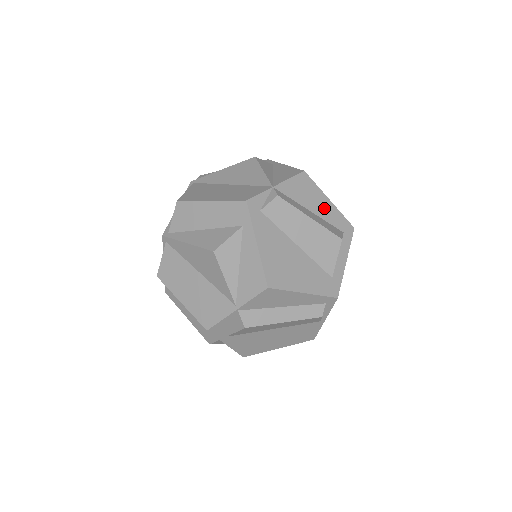
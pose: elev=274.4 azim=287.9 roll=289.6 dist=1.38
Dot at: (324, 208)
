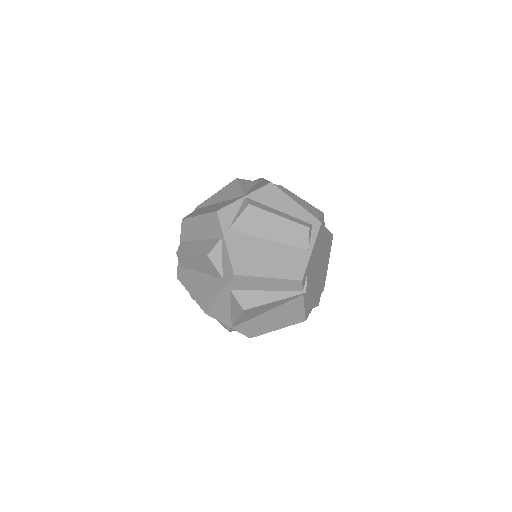
Dot at: occluded
